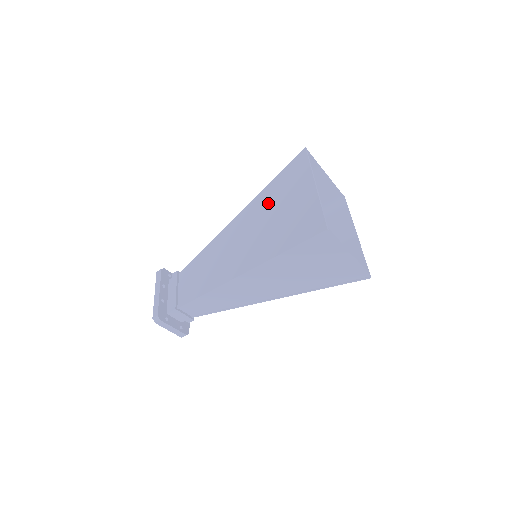
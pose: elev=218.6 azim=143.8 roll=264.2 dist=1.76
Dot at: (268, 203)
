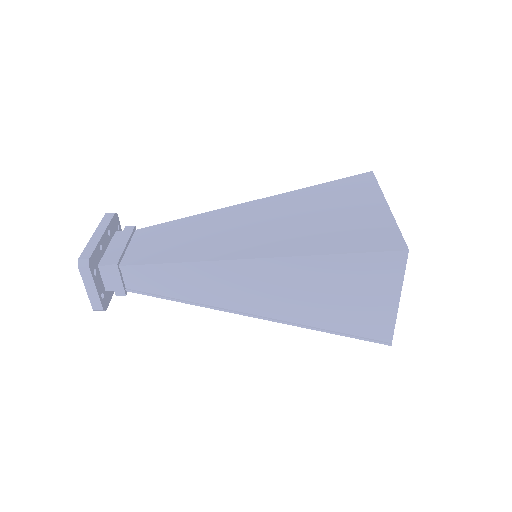
Dot at: (309, 202)
